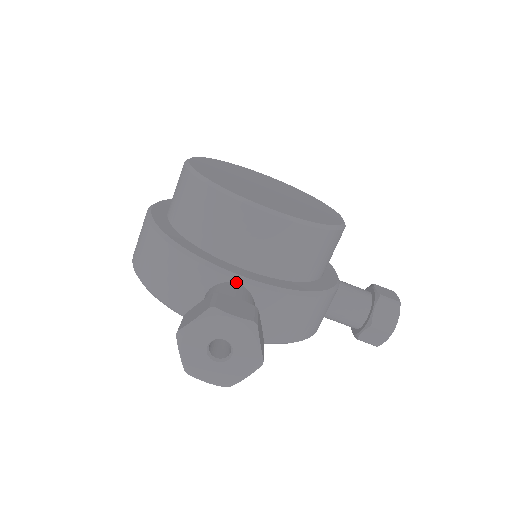
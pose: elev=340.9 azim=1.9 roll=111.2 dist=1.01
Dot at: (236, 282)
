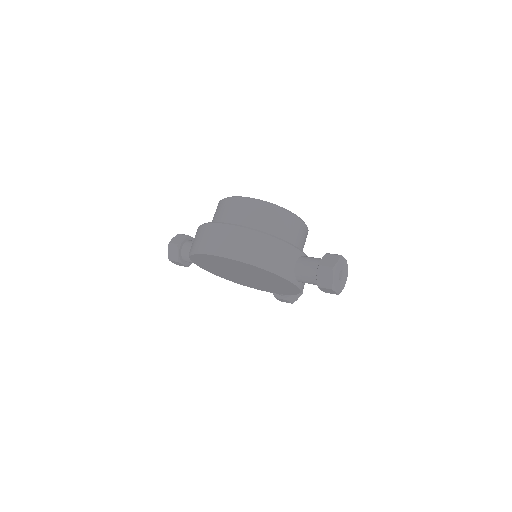
Dot at: occluded
